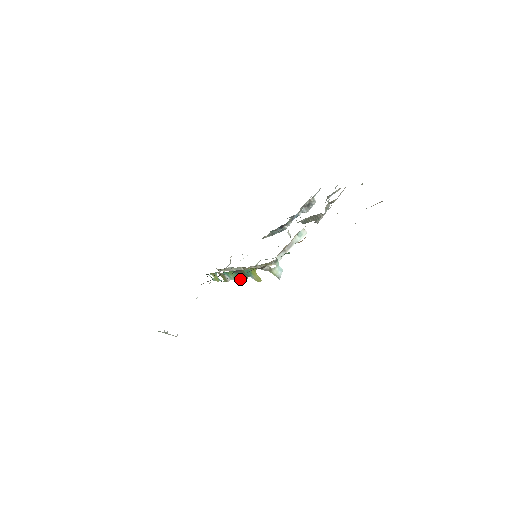
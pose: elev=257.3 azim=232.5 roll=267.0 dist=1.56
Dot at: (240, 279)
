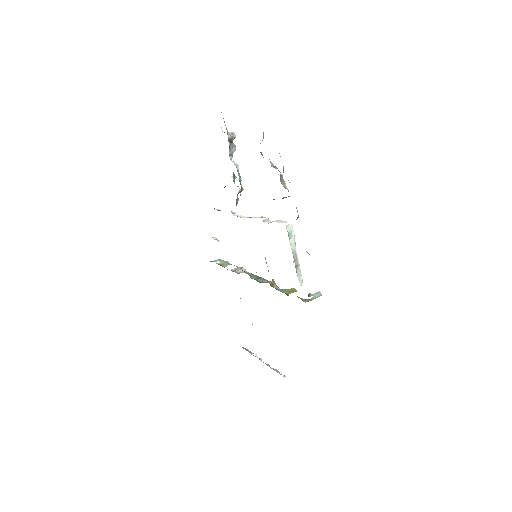
Dot at: (263, 280)
